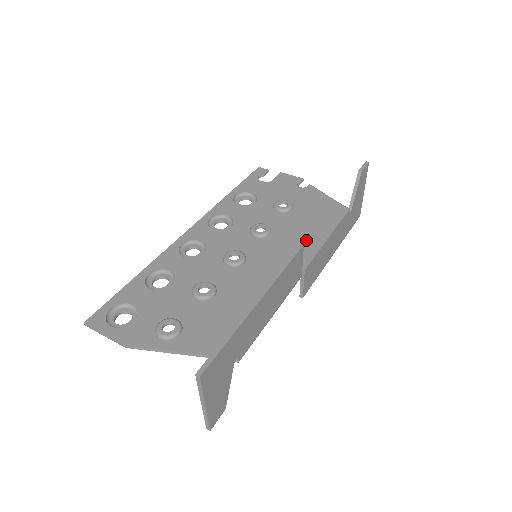
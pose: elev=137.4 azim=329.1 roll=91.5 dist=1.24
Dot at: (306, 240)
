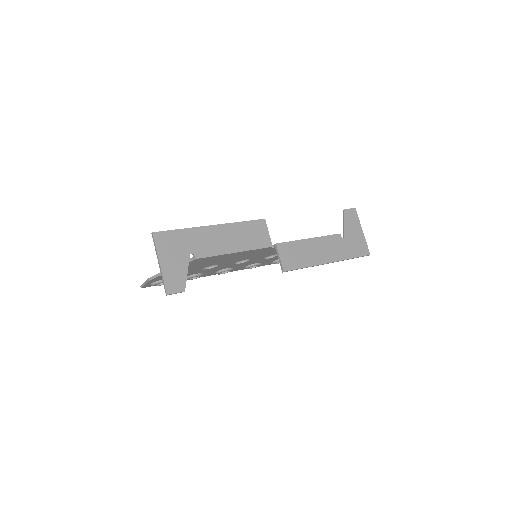
Dot at: occluded
